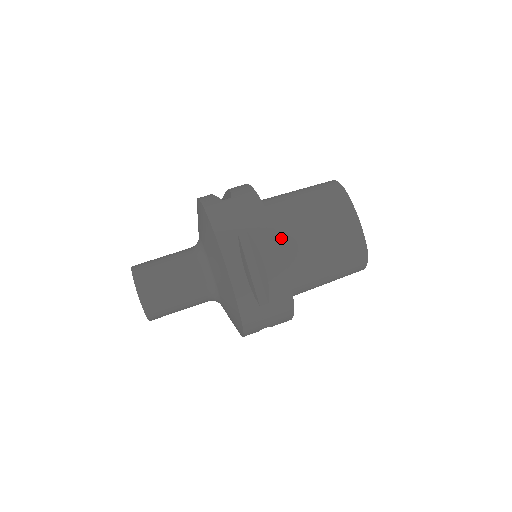
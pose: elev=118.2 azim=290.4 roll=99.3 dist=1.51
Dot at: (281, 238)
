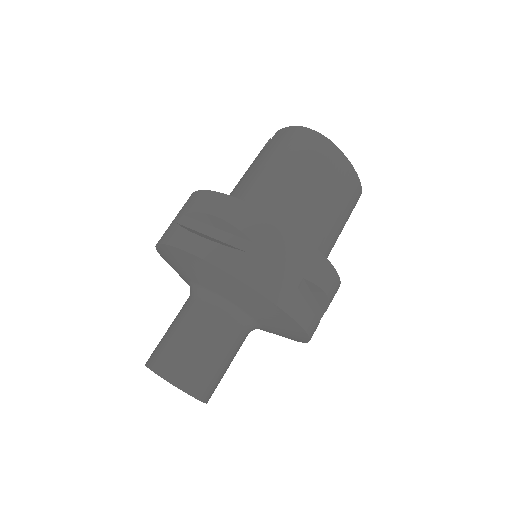
Dot at: occluded
